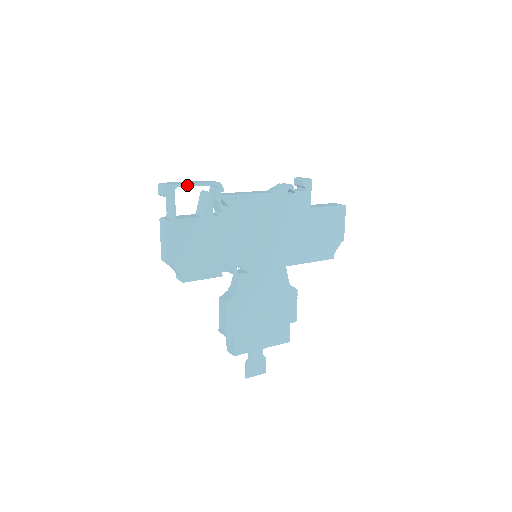
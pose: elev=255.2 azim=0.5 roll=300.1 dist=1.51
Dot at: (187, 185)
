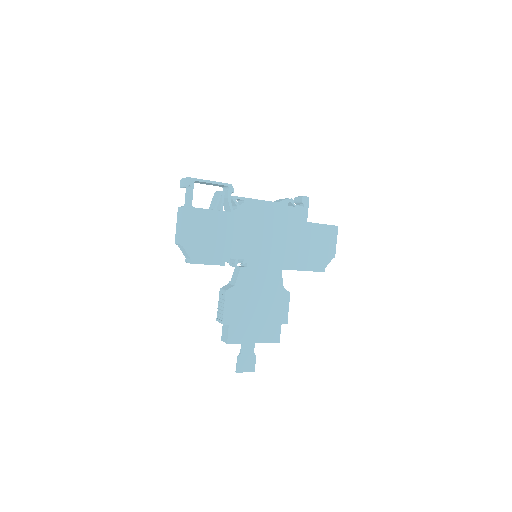
Dot at: (204, 181)
